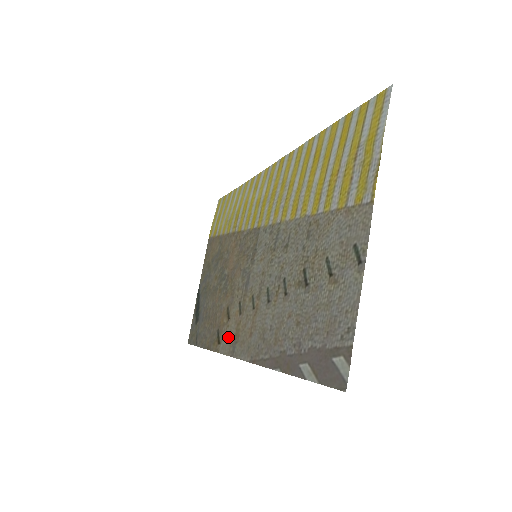
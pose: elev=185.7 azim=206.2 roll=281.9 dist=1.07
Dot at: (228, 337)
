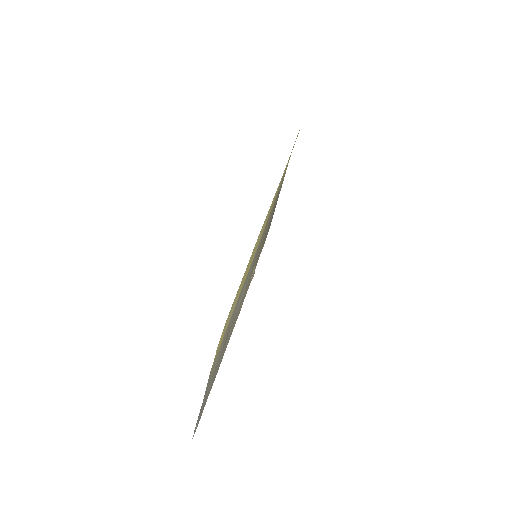
Dot at: occluded
